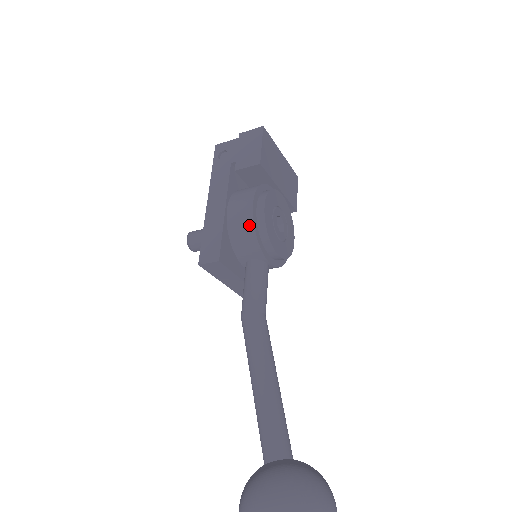
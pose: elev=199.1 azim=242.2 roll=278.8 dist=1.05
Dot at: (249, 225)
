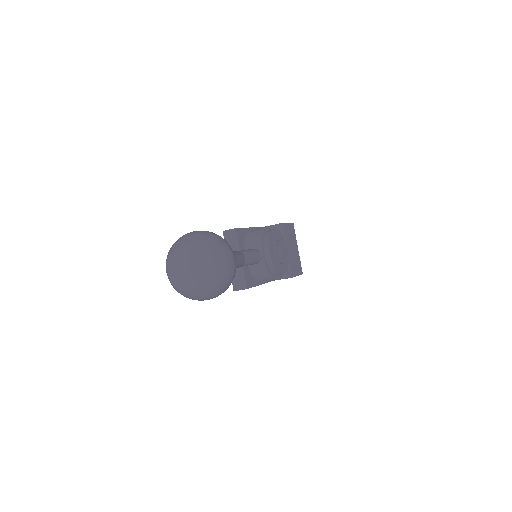
Dot at: (262, 229)
